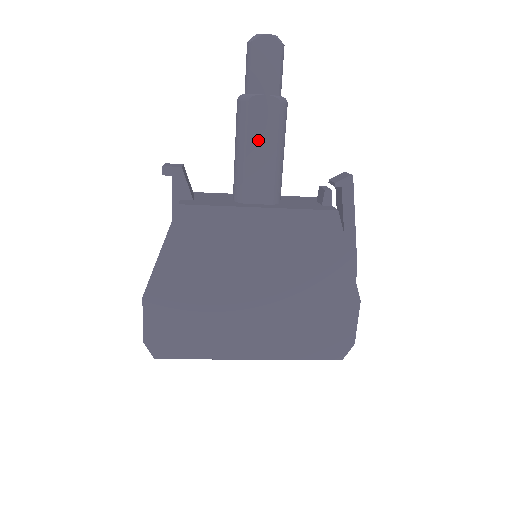
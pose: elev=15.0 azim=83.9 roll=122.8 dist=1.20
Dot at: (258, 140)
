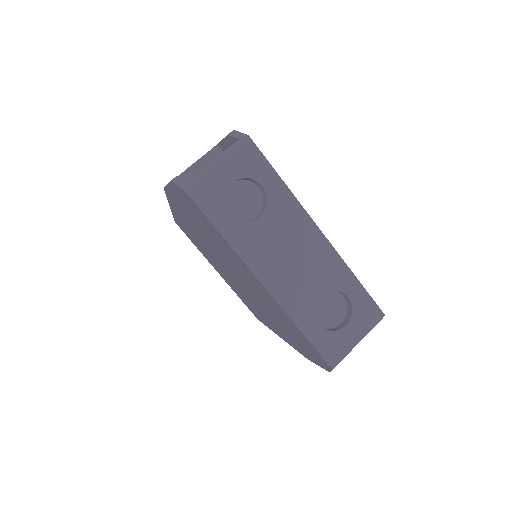
Dot at: occluded
